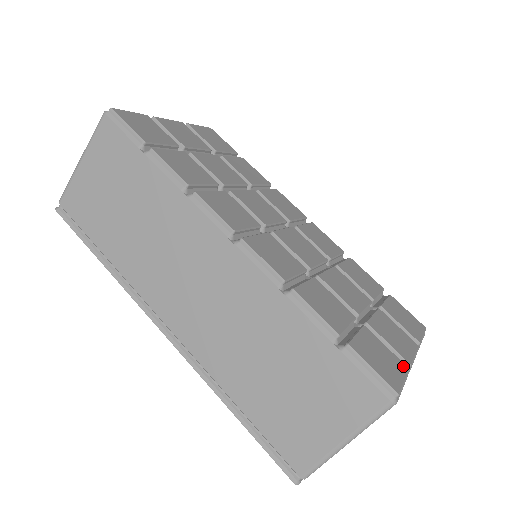
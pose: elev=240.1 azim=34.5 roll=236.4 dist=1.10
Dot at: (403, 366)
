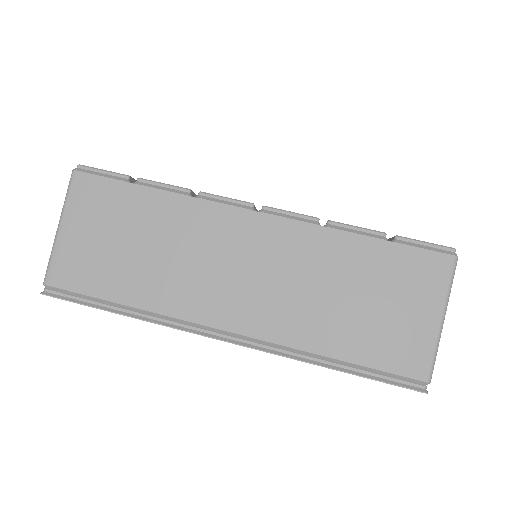
Dot at: occluded
